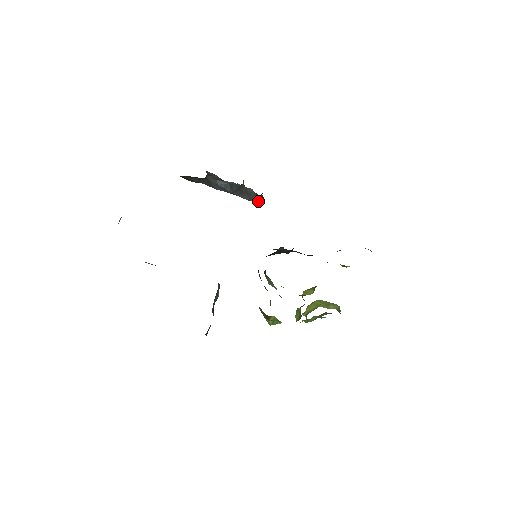
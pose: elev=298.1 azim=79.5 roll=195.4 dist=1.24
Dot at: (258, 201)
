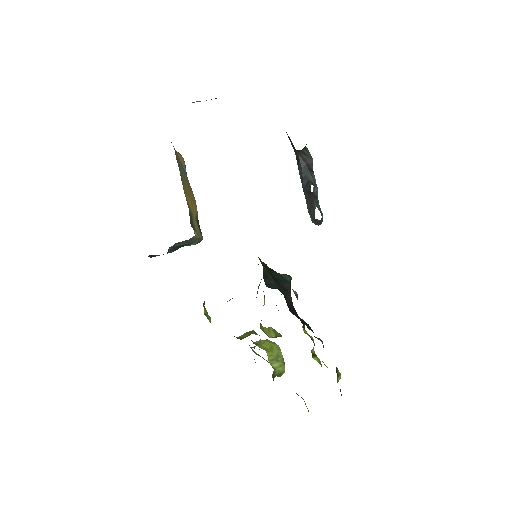
Dot at: (313, 221)
